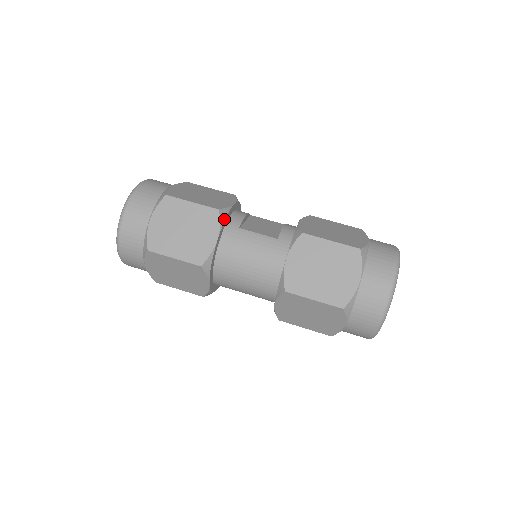
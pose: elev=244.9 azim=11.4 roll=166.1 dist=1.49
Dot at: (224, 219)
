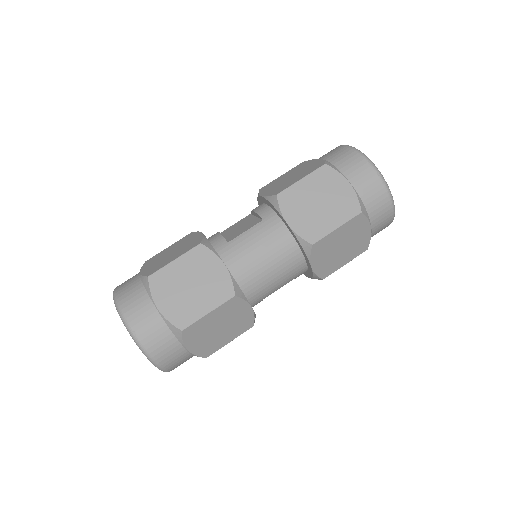
Dot at: (211, 246)
